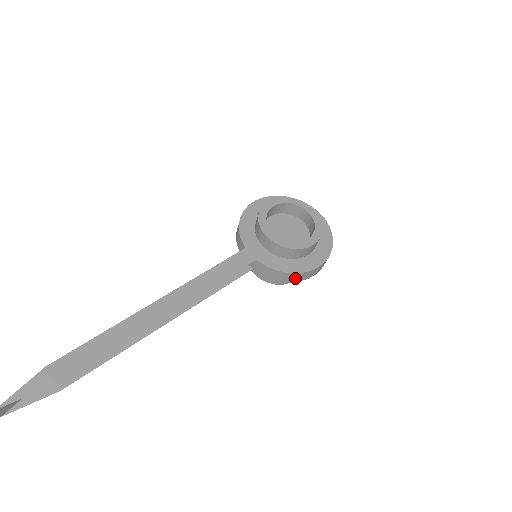
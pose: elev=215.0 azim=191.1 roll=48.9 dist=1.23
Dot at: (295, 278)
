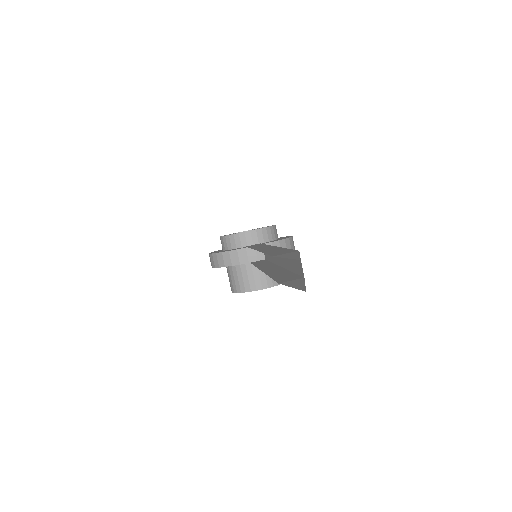
Dot at: (291, 246)
